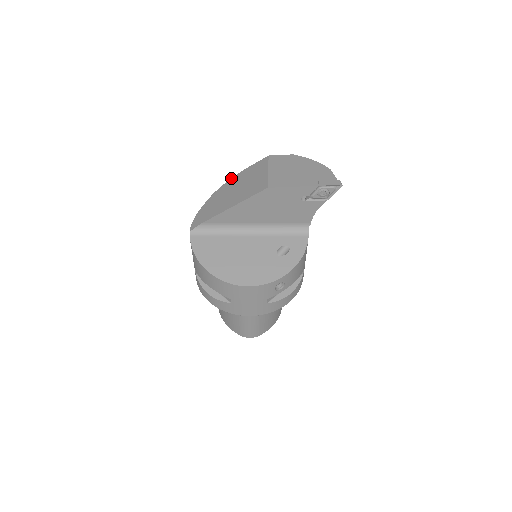
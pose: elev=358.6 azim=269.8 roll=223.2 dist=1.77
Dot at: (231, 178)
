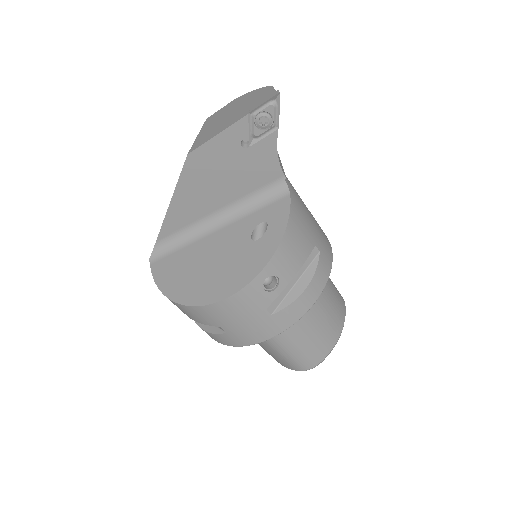
Dot at: occluded
